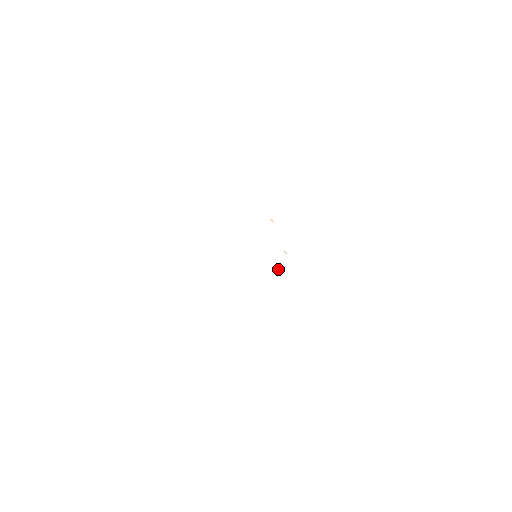
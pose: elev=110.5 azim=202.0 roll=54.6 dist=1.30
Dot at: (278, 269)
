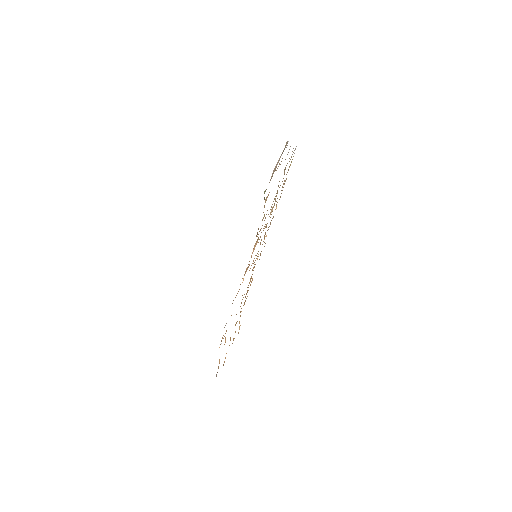
Dot at: occluded
